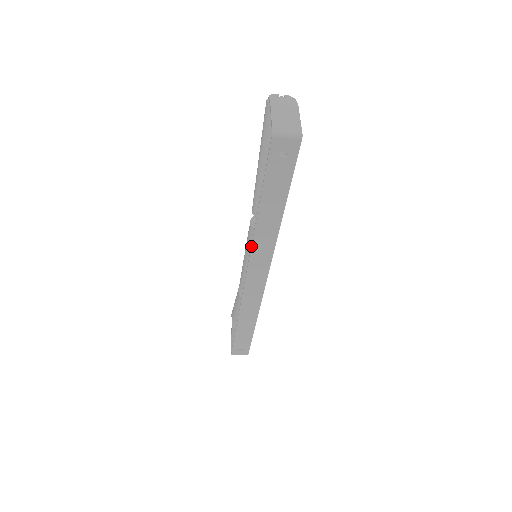
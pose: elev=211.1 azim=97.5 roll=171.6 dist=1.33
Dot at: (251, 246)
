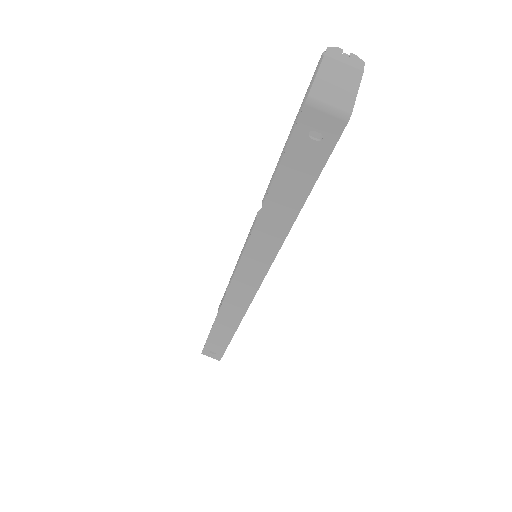
Dot at: (246, 245)
